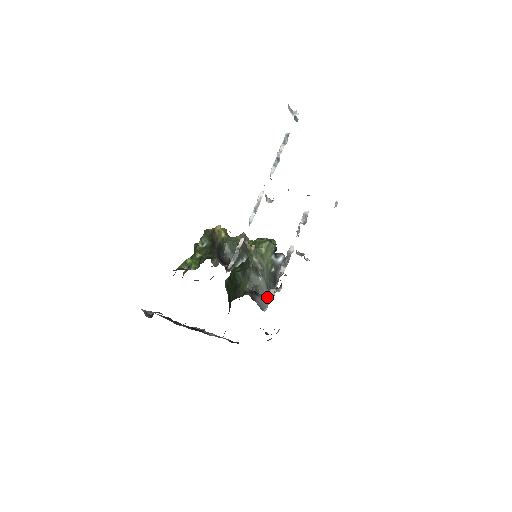
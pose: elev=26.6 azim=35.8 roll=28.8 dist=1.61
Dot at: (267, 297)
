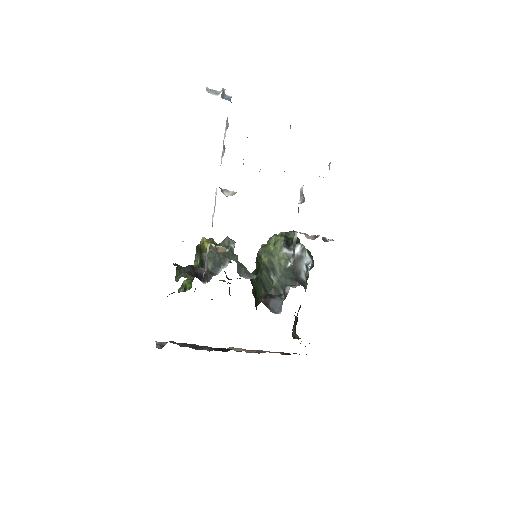
Dot at: (284, 297)
